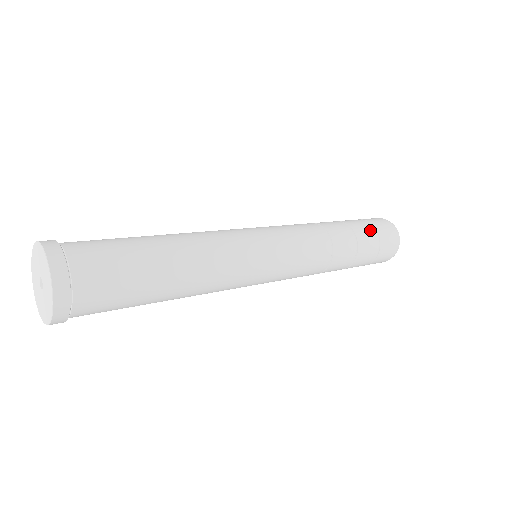
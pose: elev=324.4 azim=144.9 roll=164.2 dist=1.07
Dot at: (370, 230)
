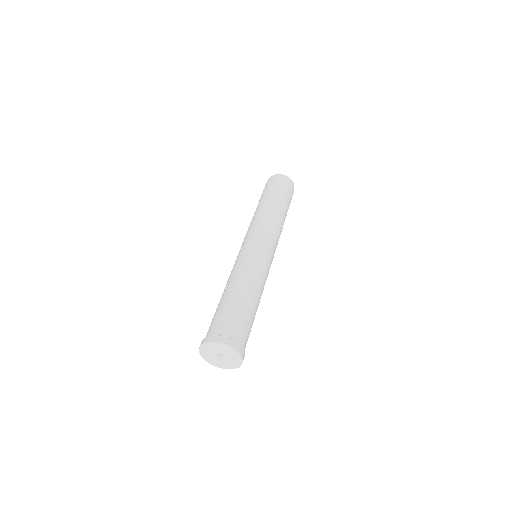
Dot at: (284, 193)
